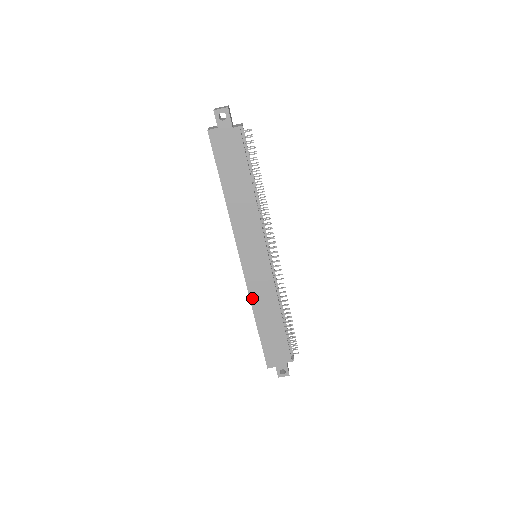
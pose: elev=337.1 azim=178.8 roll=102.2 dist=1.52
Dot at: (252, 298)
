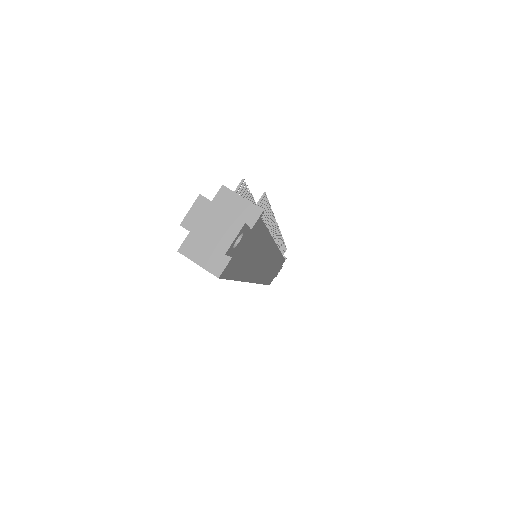
Dot at: (262, 281)
